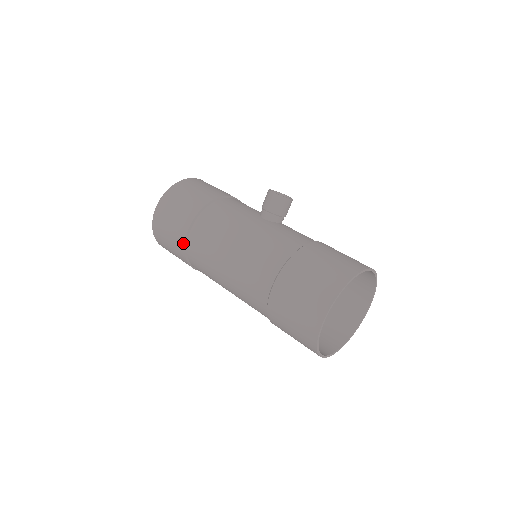
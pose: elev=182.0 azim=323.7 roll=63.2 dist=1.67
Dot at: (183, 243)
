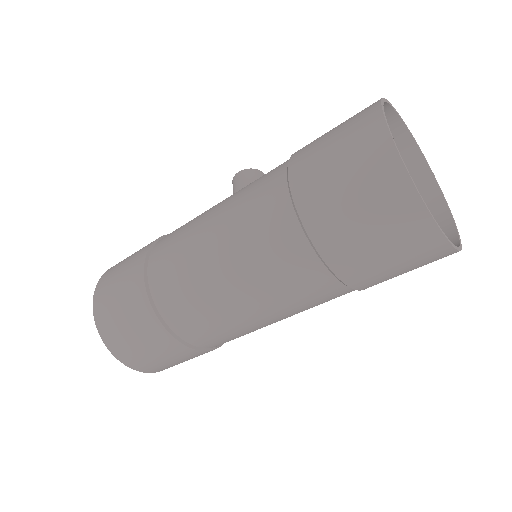
Dot at: (142, 287)
